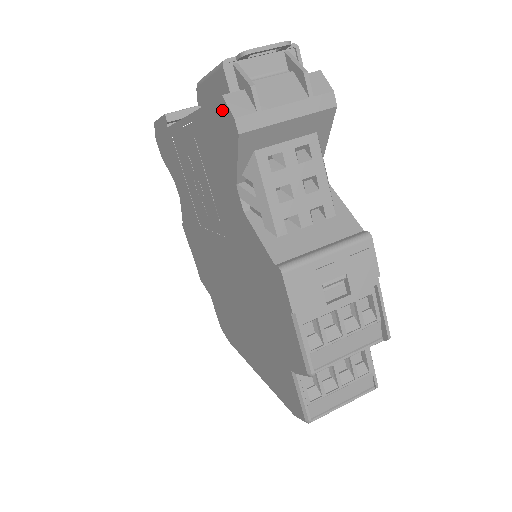
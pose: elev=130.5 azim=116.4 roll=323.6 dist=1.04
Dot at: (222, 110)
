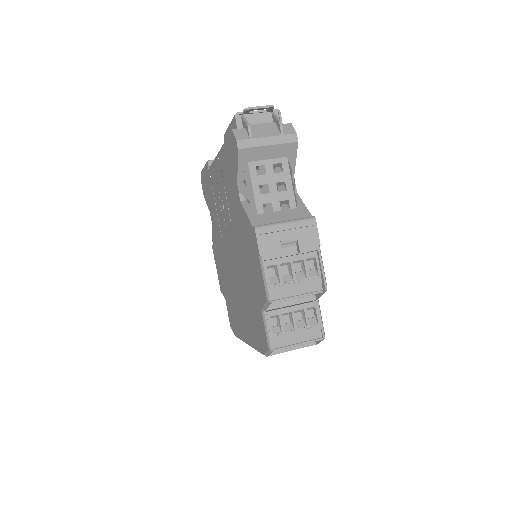
Dot at: (232, 139)
